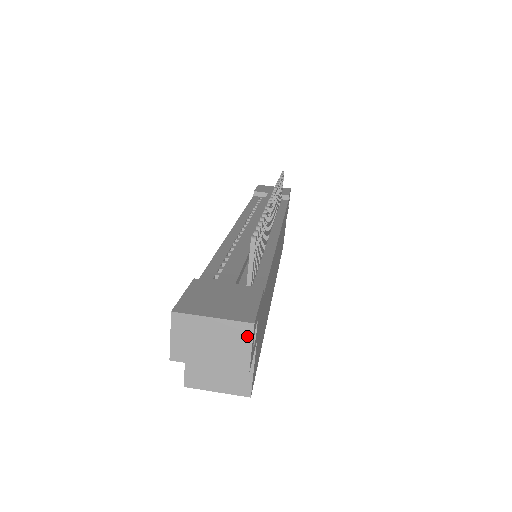
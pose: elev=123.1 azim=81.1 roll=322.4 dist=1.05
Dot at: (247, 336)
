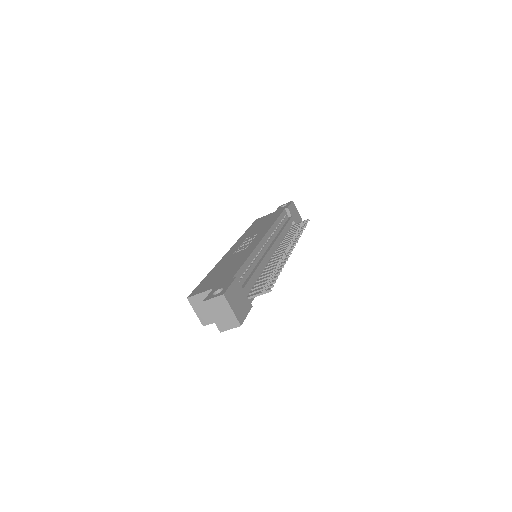
Dot at: (234, 326)
